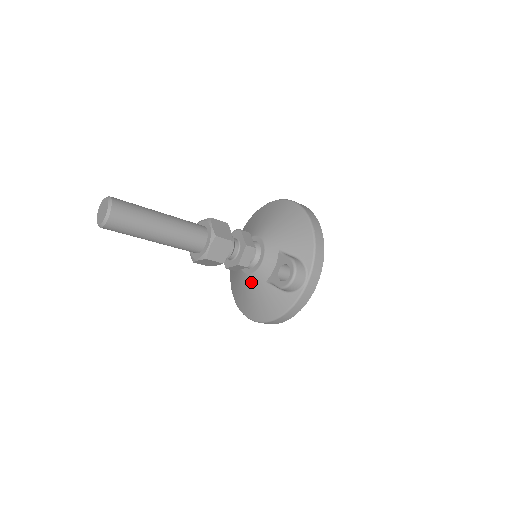
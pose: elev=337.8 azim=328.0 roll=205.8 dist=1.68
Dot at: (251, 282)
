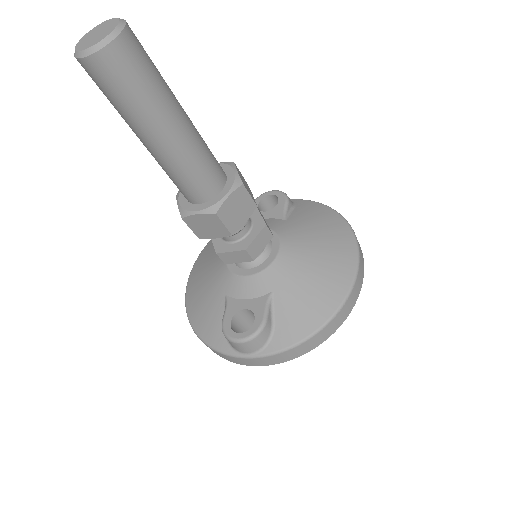
Dot at: (219, 271)
